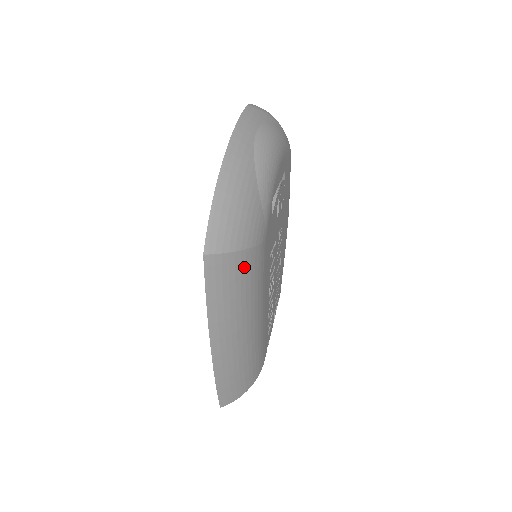
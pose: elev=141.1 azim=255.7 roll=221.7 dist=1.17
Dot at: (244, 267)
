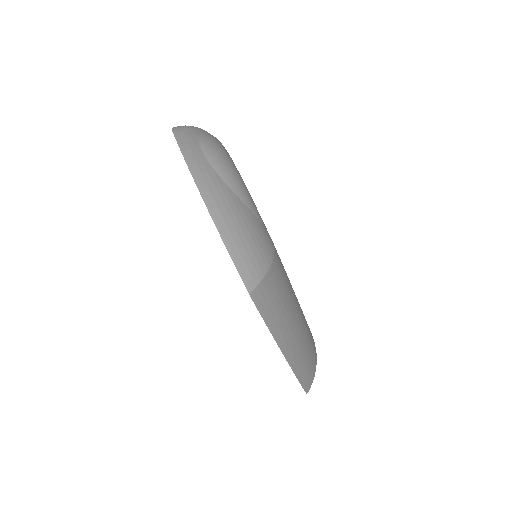
Dot at: (277, 277)
